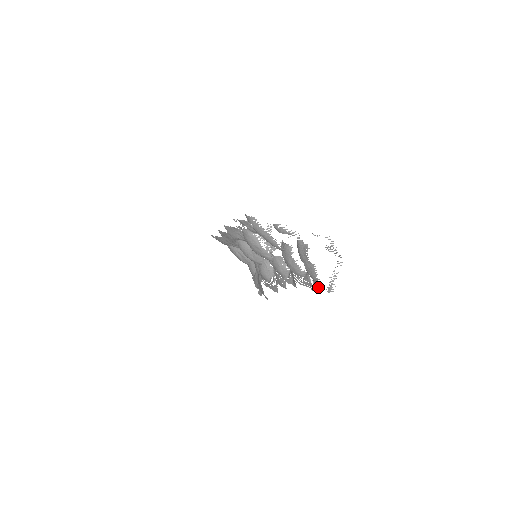
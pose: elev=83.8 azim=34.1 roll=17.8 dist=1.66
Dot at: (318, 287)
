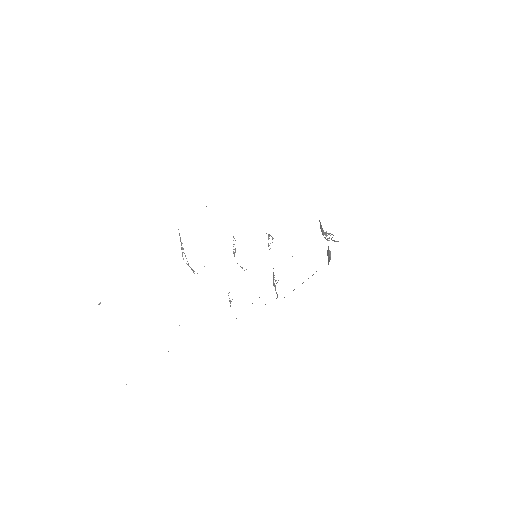
Dot at: occluded
